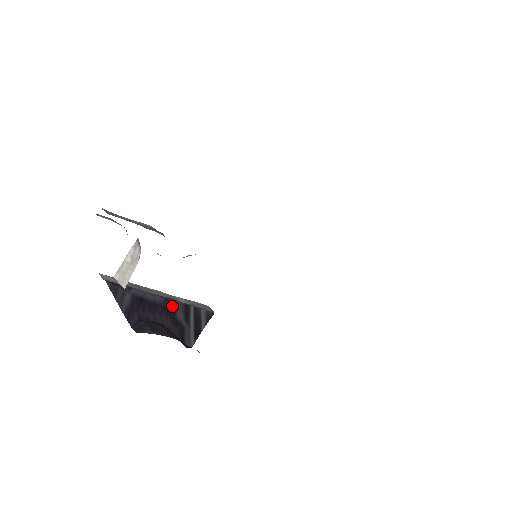
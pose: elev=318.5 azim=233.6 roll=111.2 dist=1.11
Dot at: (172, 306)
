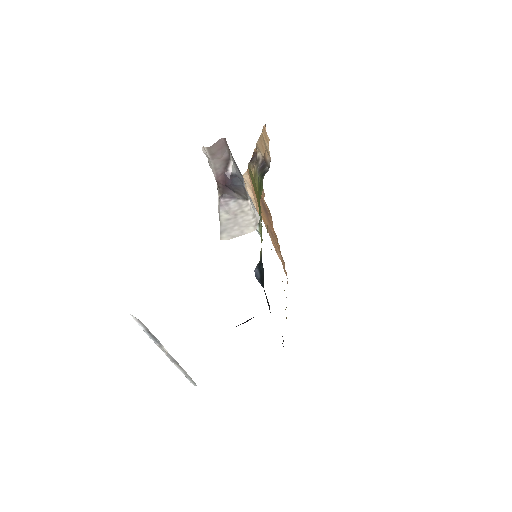
Dot at: occluded
